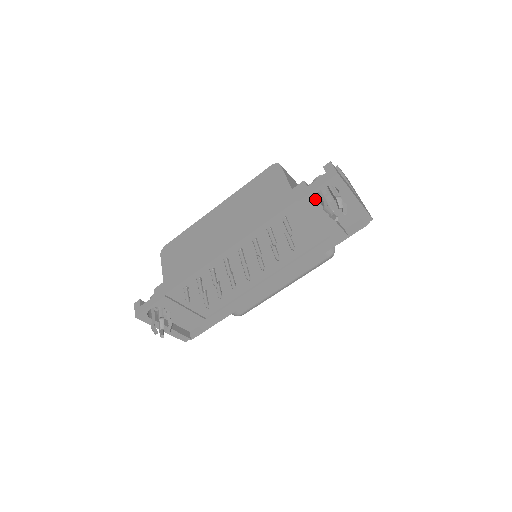
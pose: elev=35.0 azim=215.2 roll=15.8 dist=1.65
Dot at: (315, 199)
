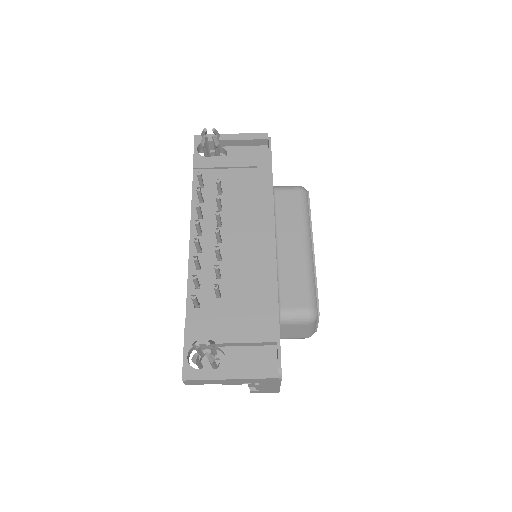
Dot at: (203, 158)
